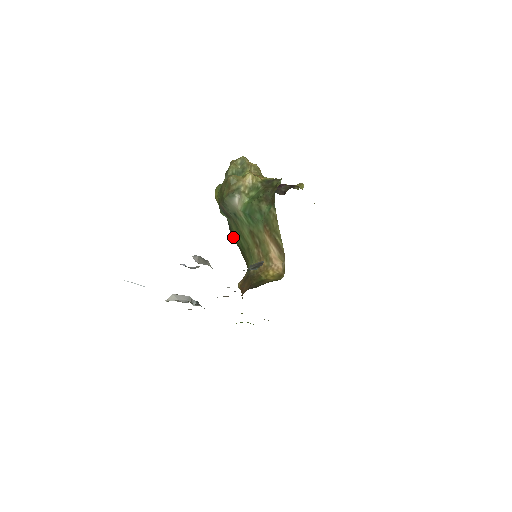
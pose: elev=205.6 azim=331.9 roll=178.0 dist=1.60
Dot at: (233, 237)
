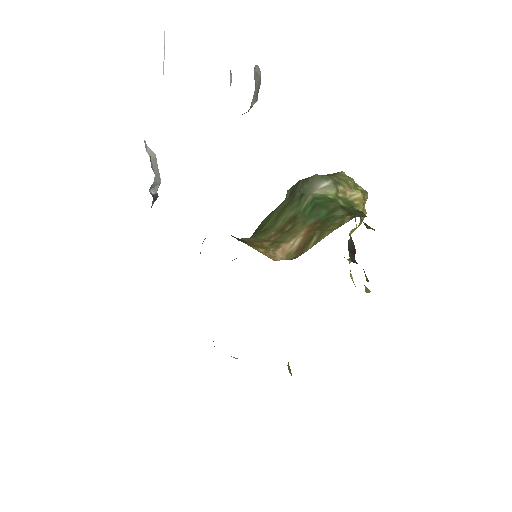
Dot at: (265, 219)
